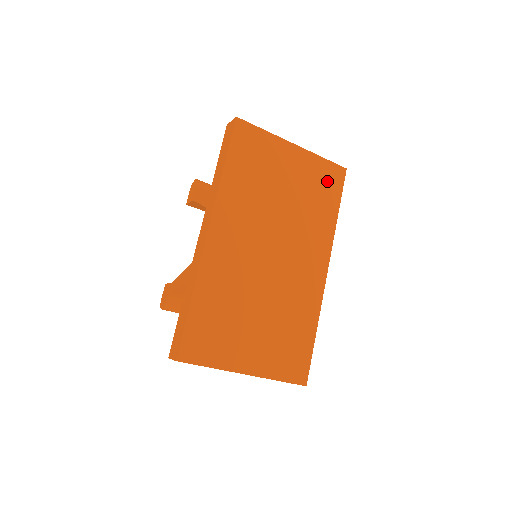
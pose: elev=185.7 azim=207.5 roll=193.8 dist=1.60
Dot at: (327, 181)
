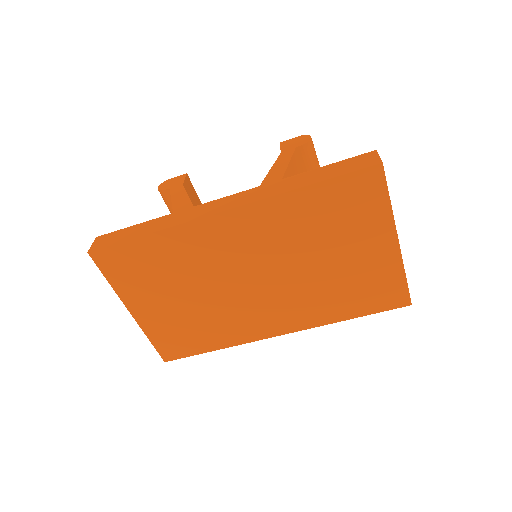
Dot at: (380, 293)
